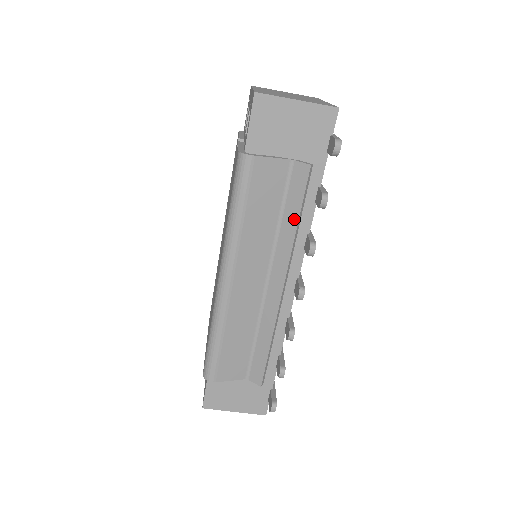
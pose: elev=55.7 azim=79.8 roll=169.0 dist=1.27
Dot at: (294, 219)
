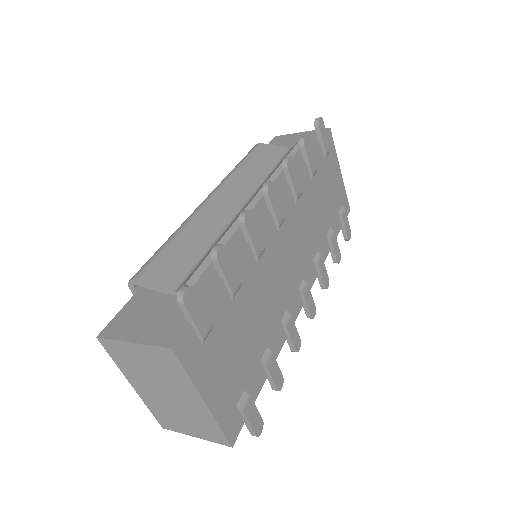
Dot at: occluded
